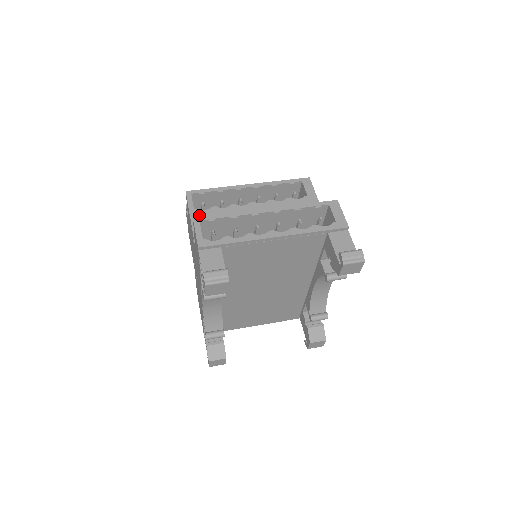
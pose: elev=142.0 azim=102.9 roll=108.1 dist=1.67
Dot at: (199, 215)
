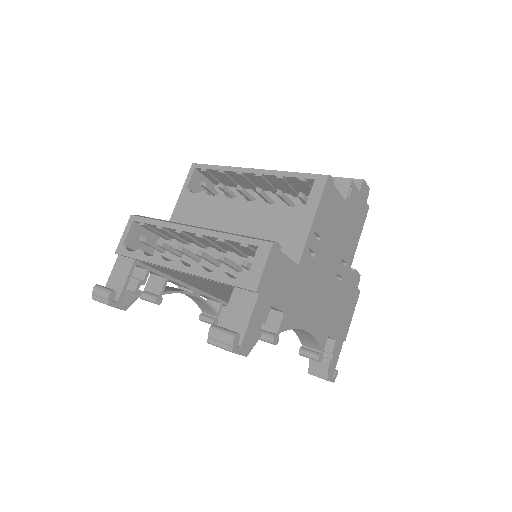
Dot at: (186, 198)
